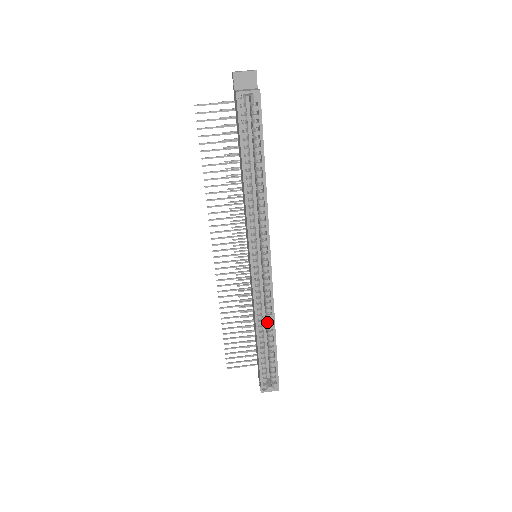
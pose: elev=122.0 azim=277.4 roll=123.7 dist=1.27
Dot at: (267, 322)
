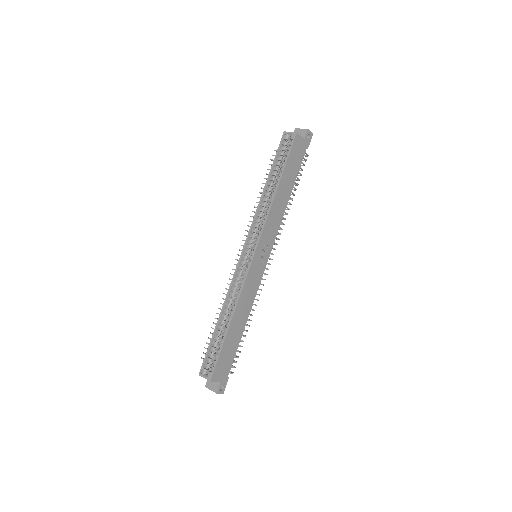
Dot at: (232, 307)
